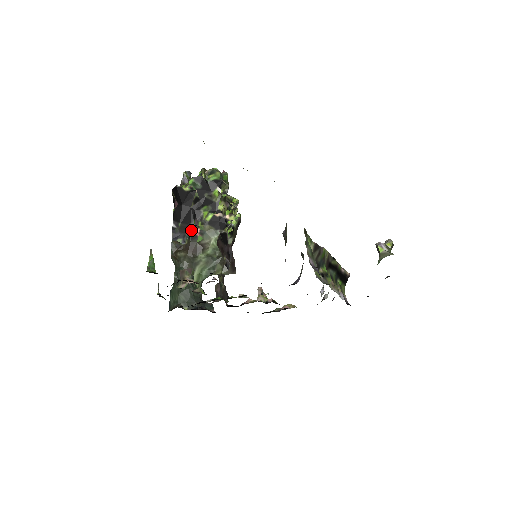
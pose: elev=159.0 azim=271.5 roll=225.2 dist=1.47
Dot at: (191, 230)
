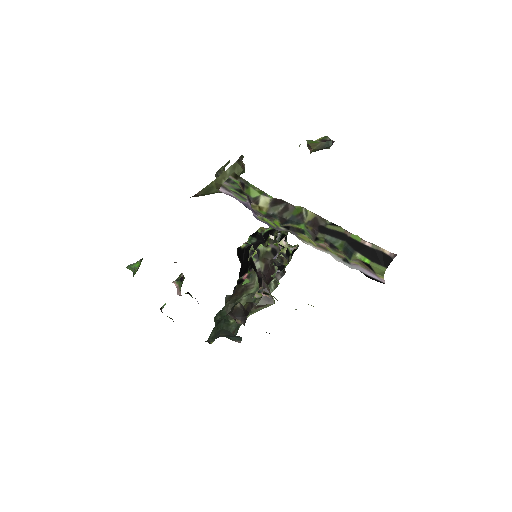
Dot at: occluded
